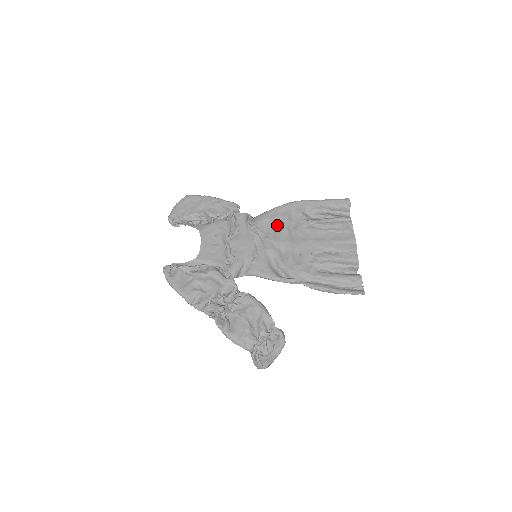
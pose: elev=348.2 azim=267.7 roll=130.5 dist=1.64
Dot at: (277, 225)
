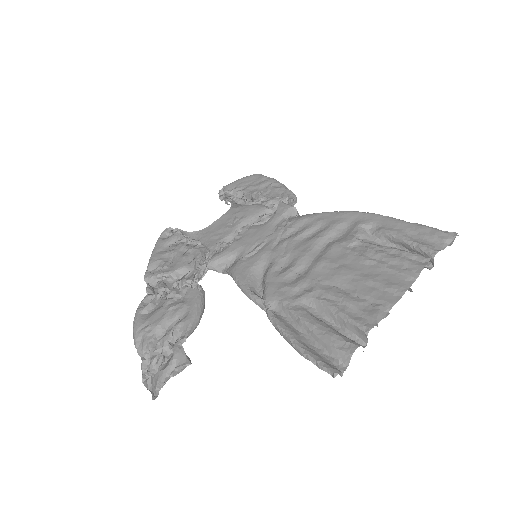
Dot at: (314, 231)
